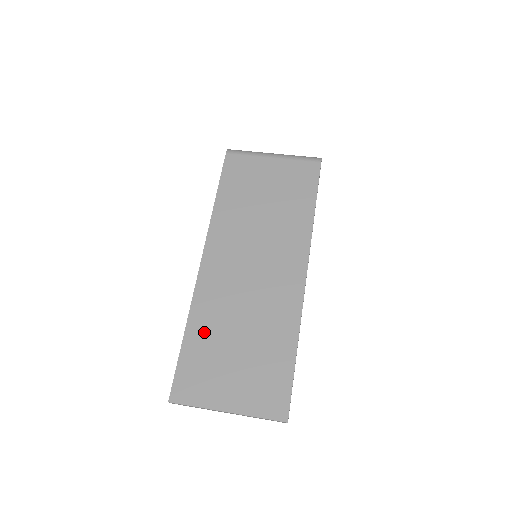
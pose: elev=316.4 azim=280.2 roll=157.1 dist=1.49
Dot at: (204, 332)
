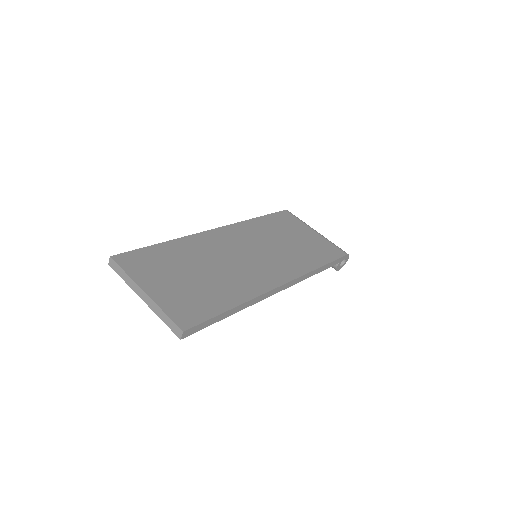
Dot at: (179, 251)
